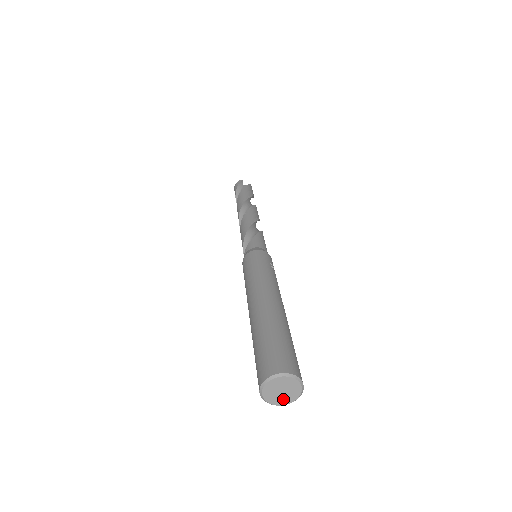
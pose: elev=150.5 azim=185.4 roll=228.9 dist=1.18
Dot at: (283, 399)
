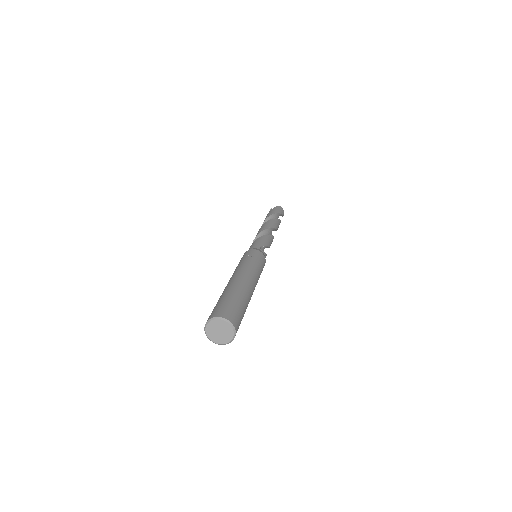
Dot at: (226, 336)
